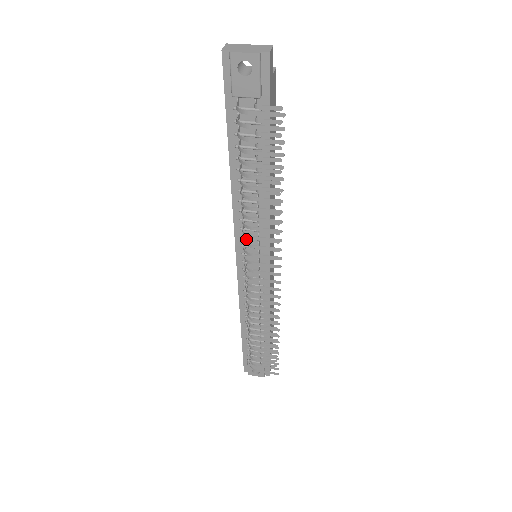
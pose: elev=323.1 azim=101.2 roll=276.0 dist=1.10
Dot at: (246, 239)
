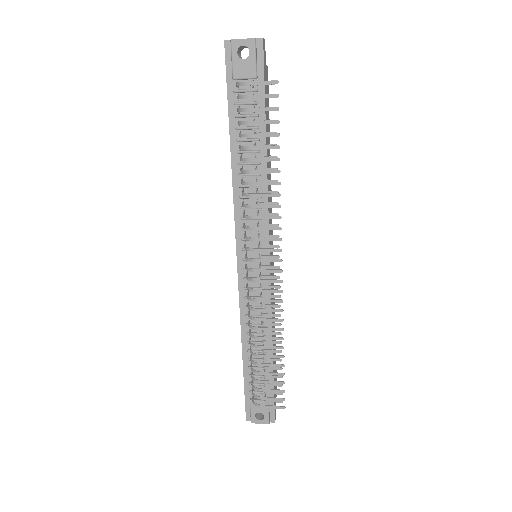
Dot at: (246, 231)
